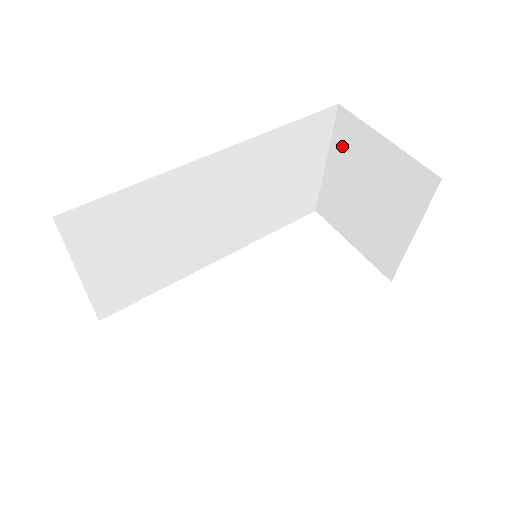
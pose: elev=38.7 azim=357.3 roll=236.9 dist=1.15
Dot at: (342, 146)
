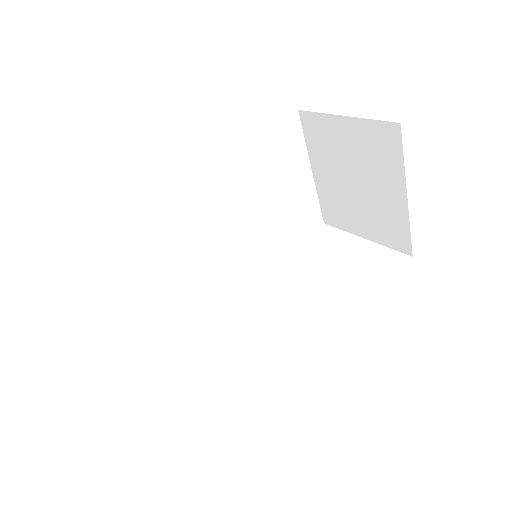
Dot at: (316, 146)
